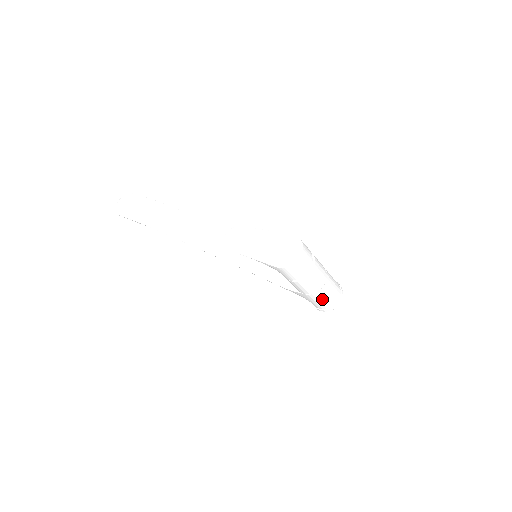
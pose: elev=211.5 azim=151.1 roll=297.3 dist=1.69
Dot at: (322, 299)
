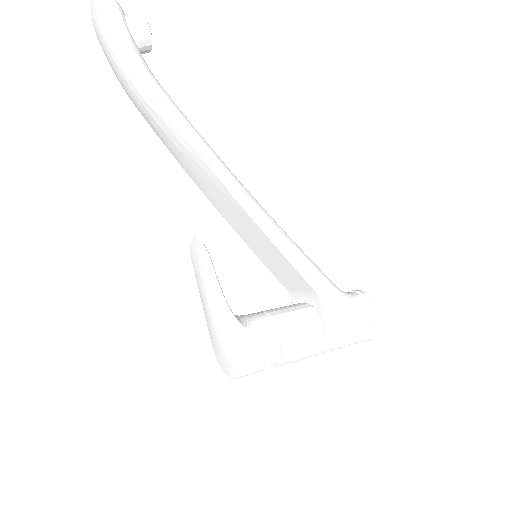
Dot at: occluded
